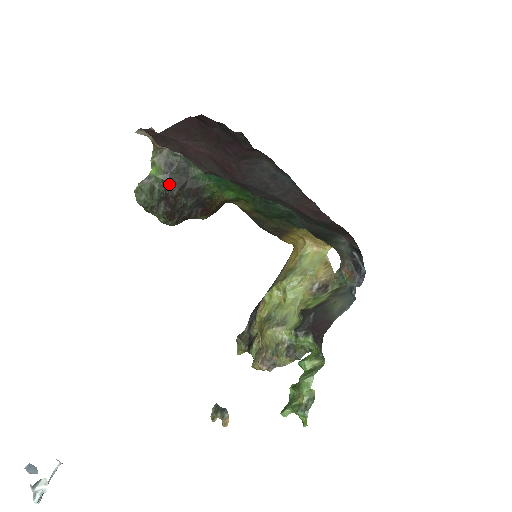
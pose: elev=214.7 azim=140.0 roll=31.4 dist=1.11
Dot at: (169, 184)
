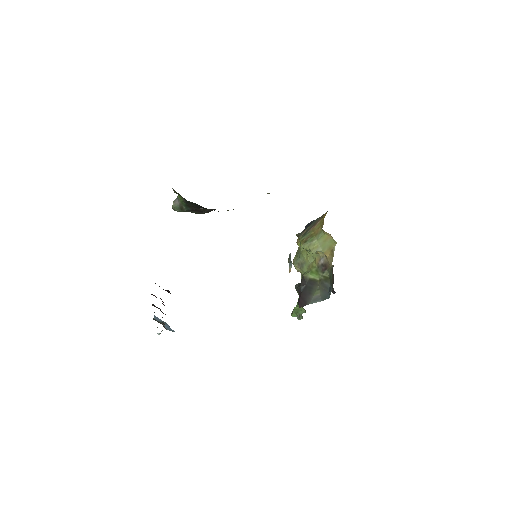
Dot at: (191, 206)
